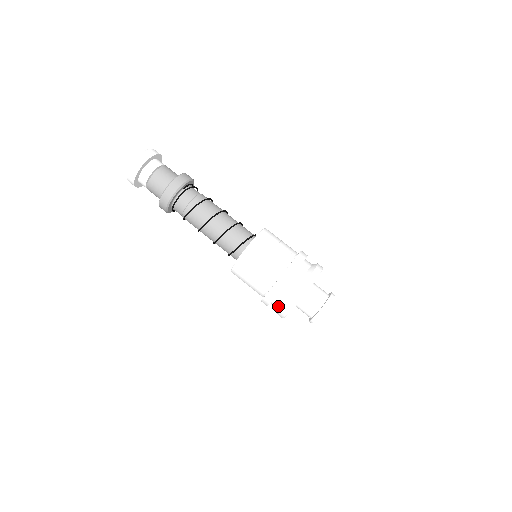
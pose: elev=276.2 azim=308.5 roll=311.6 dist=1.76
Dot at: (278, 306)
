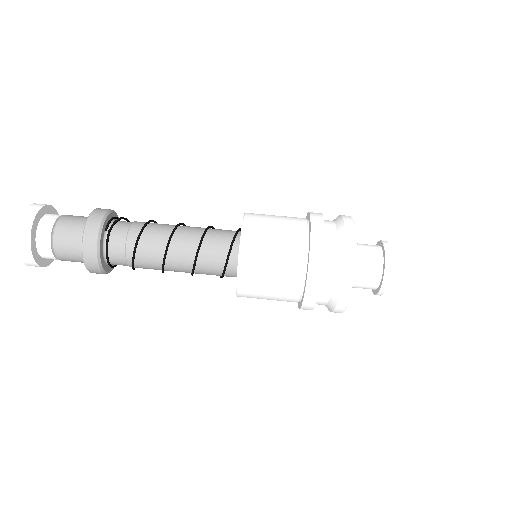
Dot at: (326, 303)
